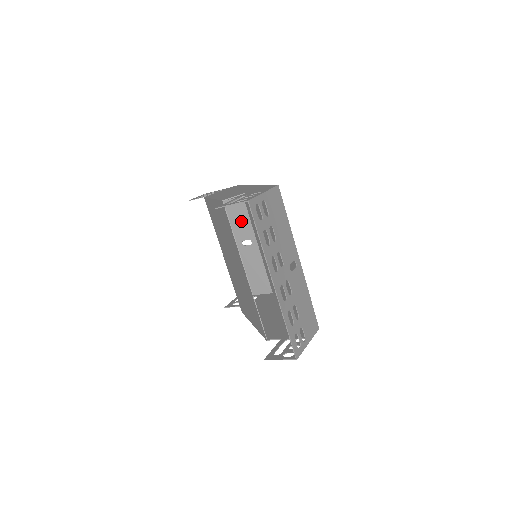
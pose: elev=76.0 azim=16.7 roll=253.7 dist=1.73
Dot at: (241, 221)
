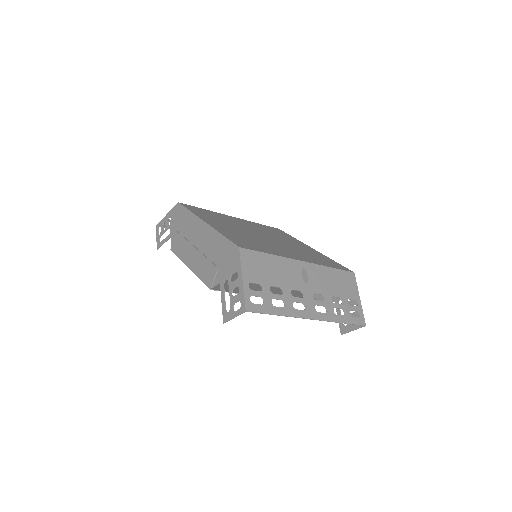
Dot at: occluded
